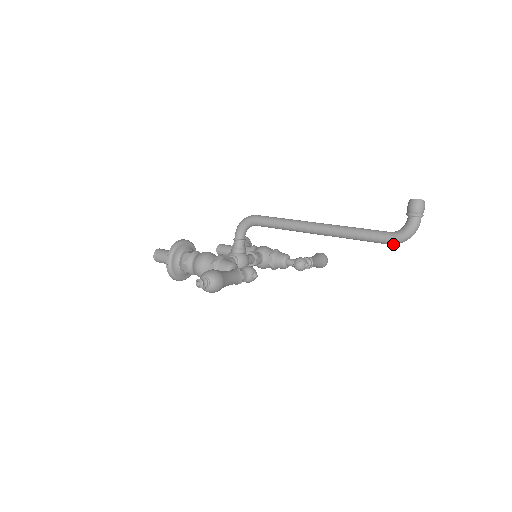
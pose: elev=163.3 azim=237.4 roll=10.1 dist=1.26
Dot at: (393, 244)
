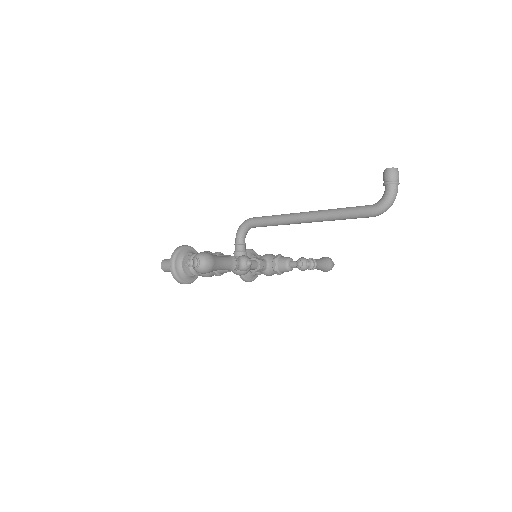
Dot at: (376, 215)
